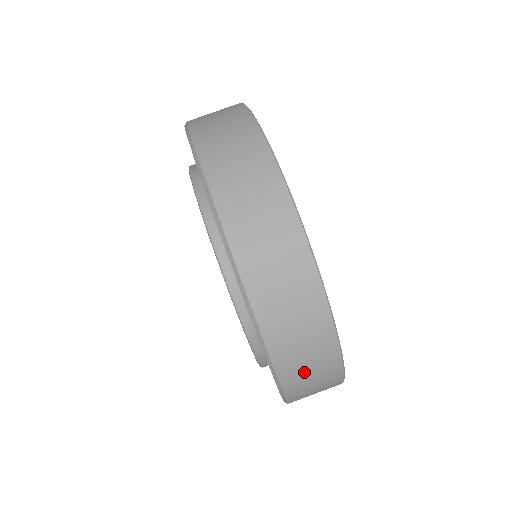
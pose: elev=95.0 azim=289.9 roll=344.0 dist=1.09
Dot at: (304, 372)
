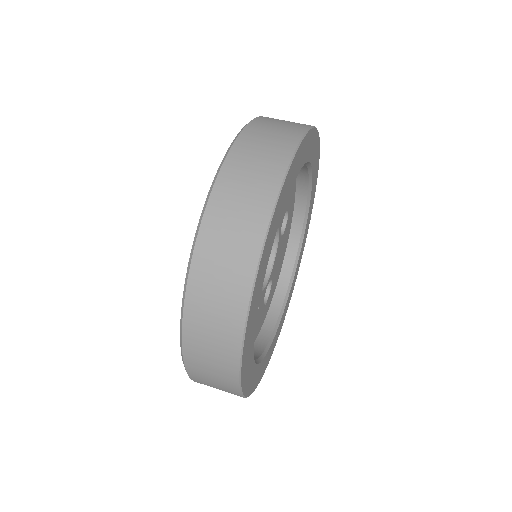
Dot at: (205, 348)
